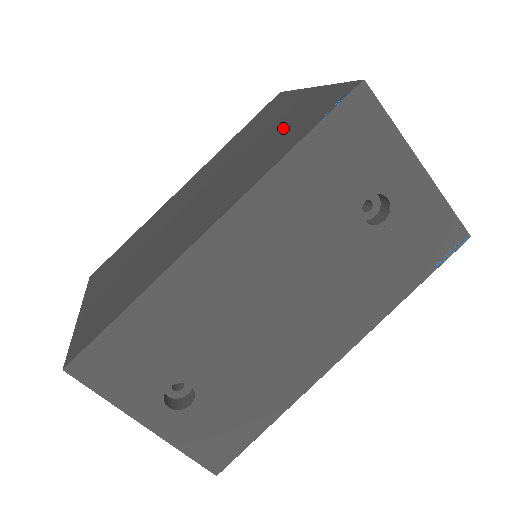
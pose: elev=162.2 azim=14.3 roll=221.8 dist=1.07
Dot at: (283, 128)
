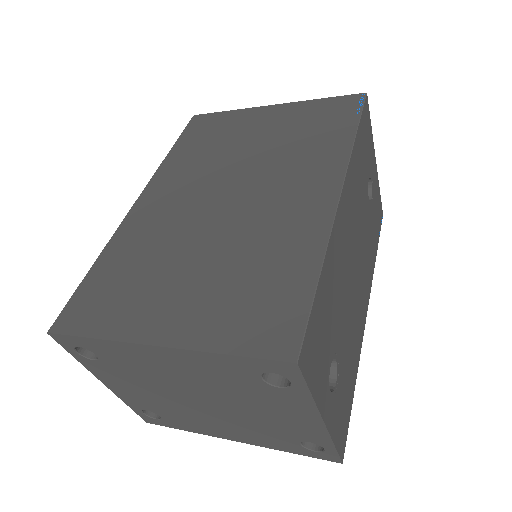
Dot at: (294, 129)
